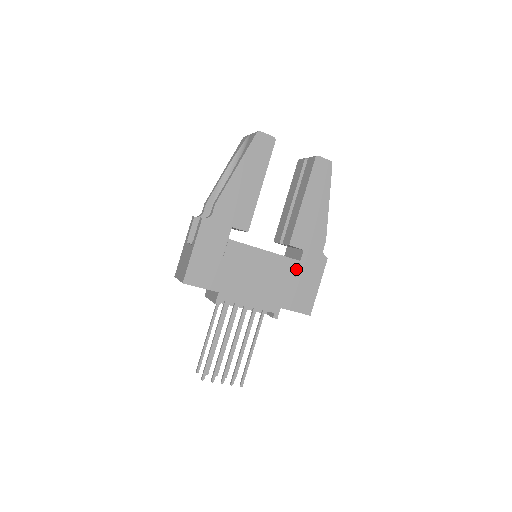
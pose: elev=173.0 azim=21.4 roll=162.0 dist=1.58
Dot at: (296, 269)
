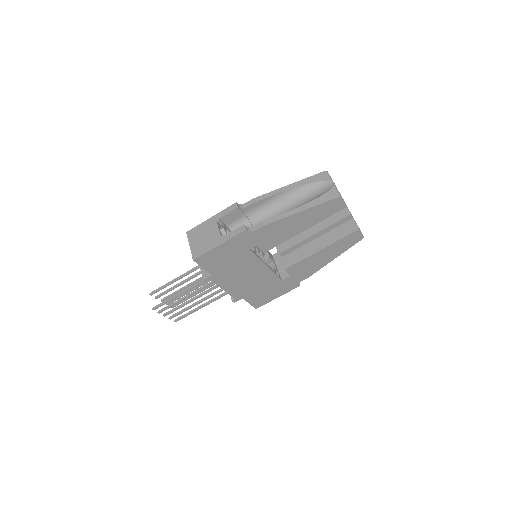
Dot at: (274, 283)
